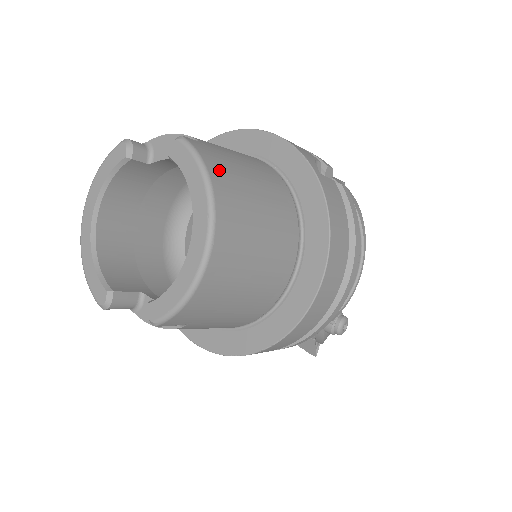
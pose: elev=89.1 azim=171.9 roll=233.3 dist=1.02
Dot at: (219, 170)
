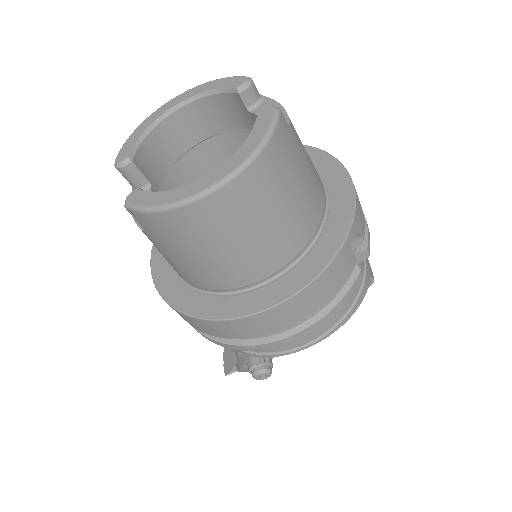
Dot at: (276, 155)
